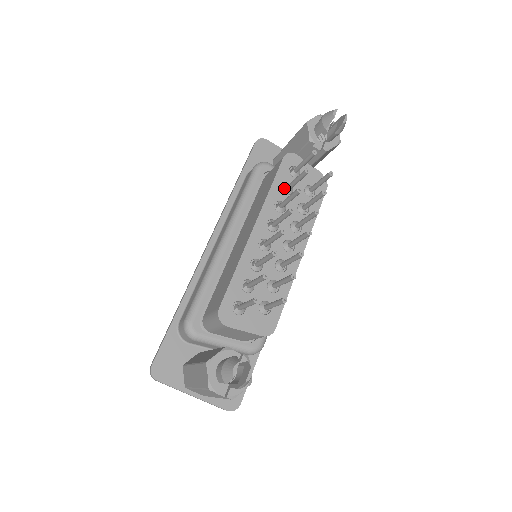
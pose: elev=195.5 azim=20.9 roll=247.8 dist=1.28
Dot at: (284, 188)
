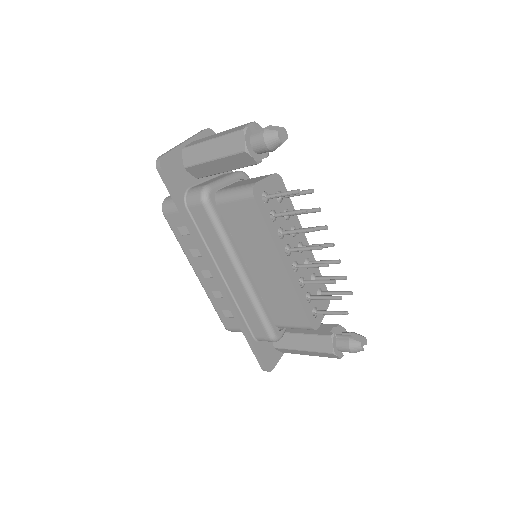
Dot at: occluded
